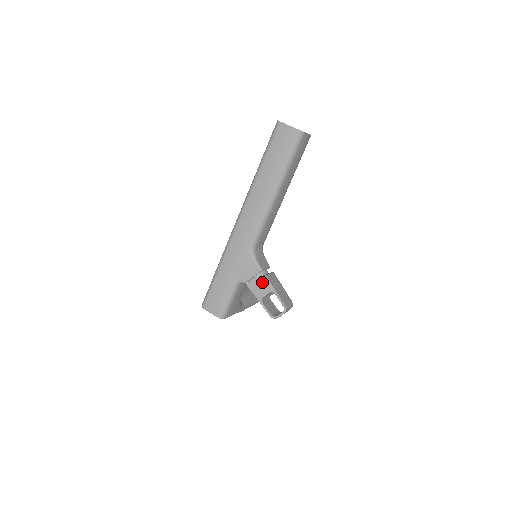
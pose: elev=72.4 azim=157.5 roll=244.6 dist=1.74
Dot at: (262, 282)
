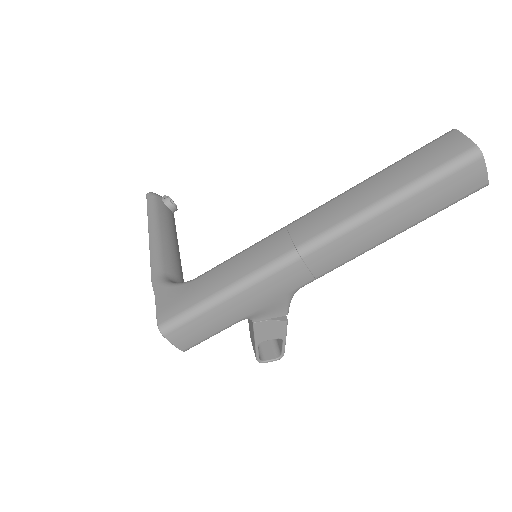
Dot at: (278, 327)
